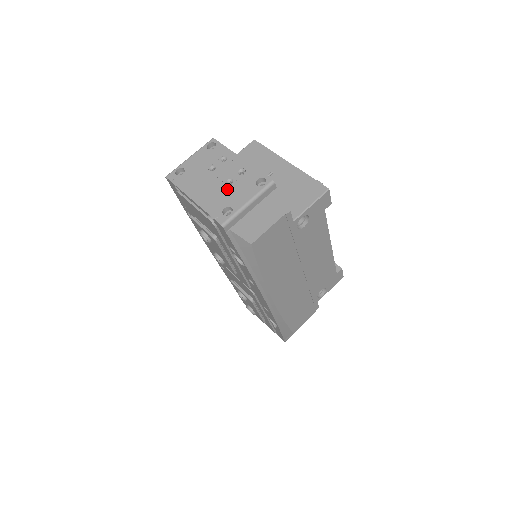
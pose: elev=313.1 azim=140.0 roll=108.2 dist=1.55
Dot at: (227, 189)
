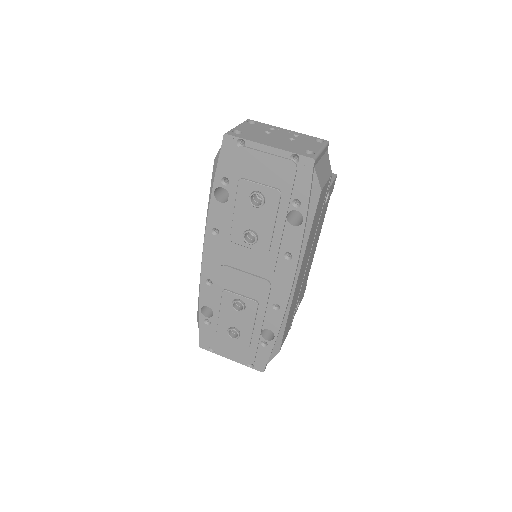
Dot at: (295, 142)
